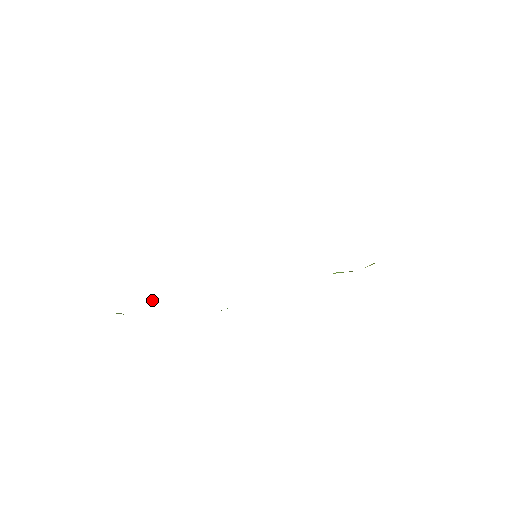
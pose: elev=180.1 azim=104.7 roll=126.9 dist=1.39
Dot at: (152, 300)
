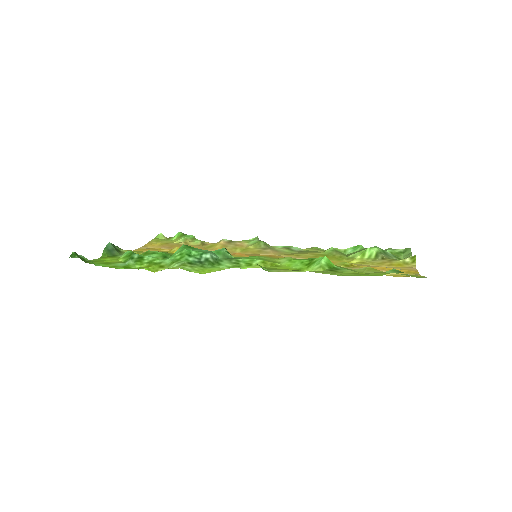
Dot at: (180, 240)
